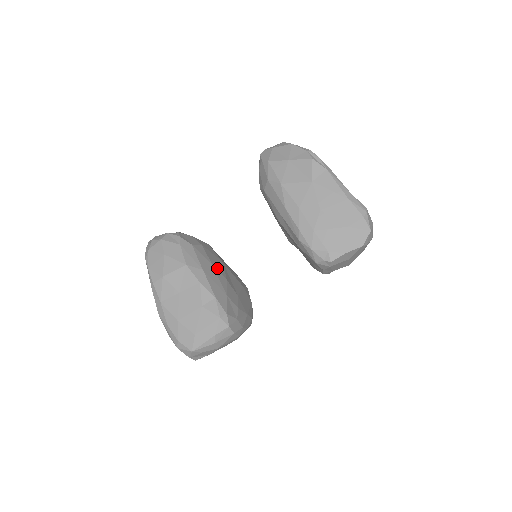
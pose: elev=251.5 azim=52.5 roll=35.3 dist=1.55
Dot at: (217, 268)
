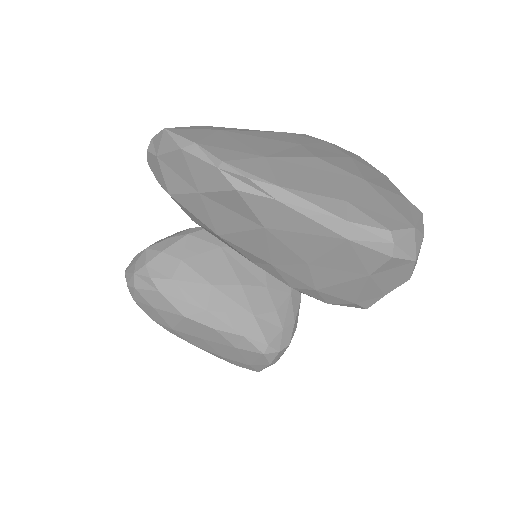
Dot at: (220, 281)
